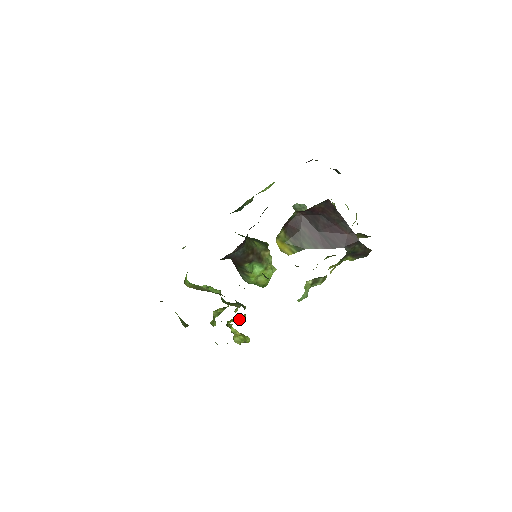
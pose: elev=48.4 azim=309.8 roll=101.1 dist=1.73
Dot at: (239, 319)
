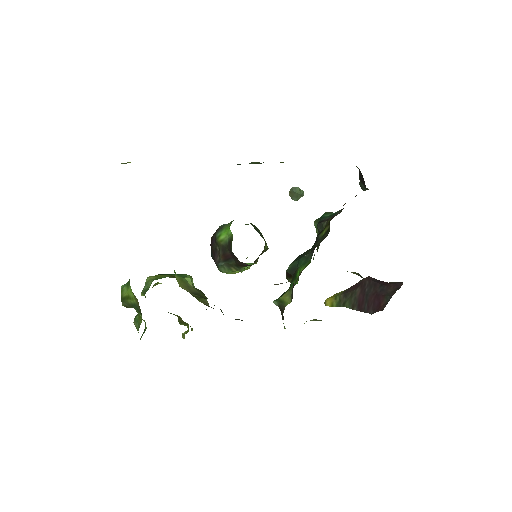
Dot at: occluded
